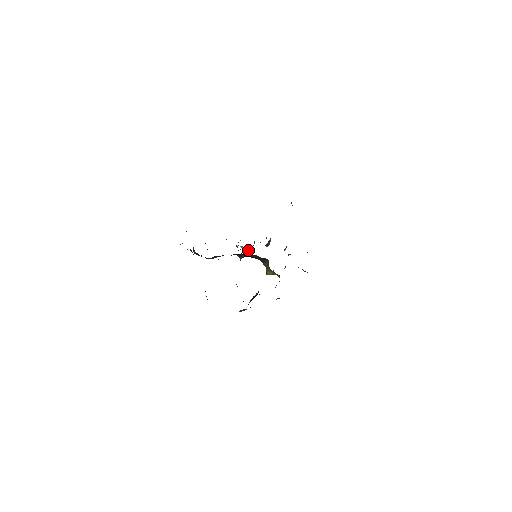
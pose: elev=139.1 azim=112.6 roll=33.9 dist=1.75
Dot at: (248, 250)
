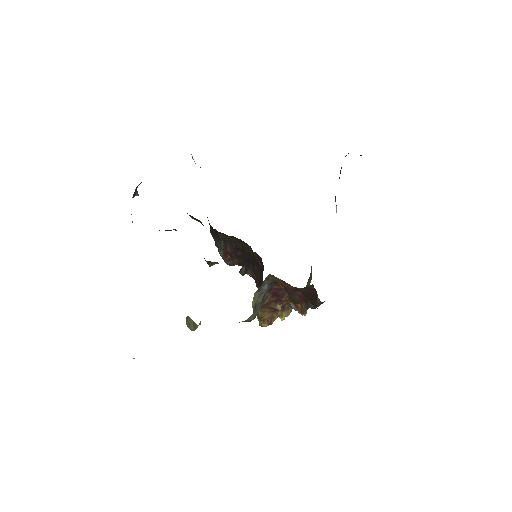
Dot at: occluded
